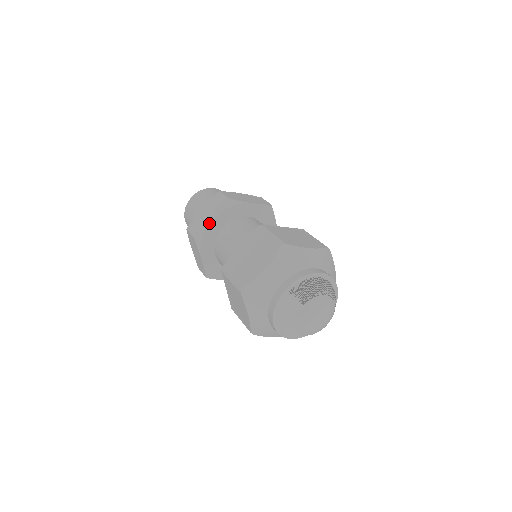
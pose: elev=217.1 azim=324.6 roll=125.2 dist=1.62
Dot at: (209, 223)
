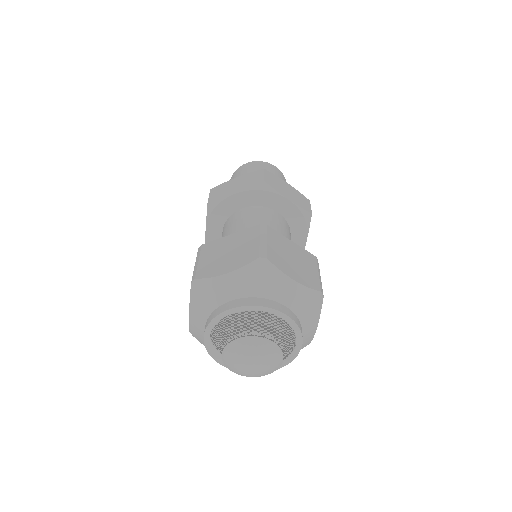
Dot at: (205, 234)
